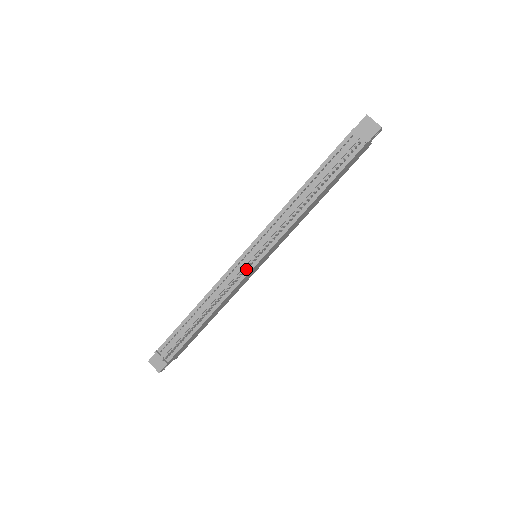
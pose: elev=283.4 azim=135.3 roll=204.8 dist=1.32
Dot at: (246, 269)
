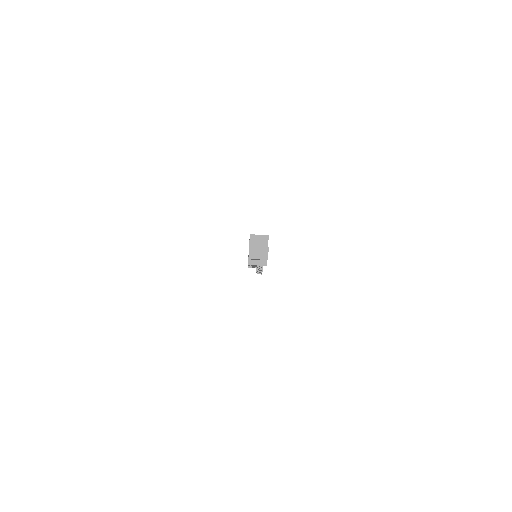
Dot at: occluded
